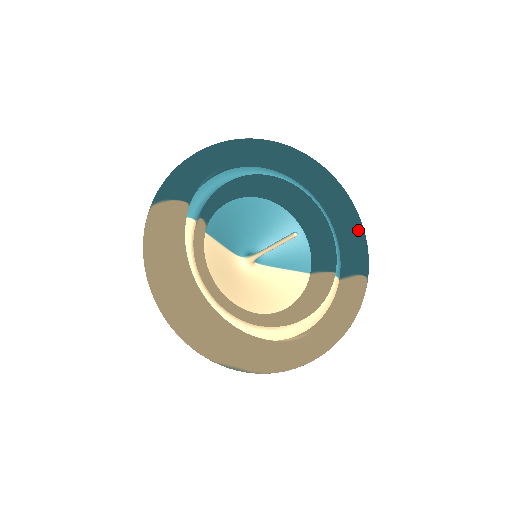
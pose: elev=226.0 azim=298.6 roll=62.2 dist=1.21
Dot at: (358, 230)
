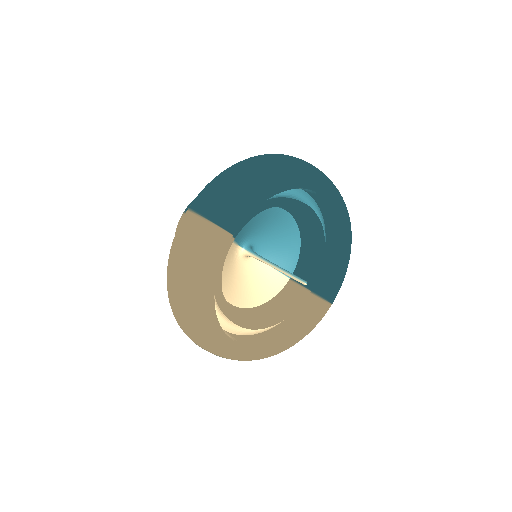
Dot at: (344, 266)
